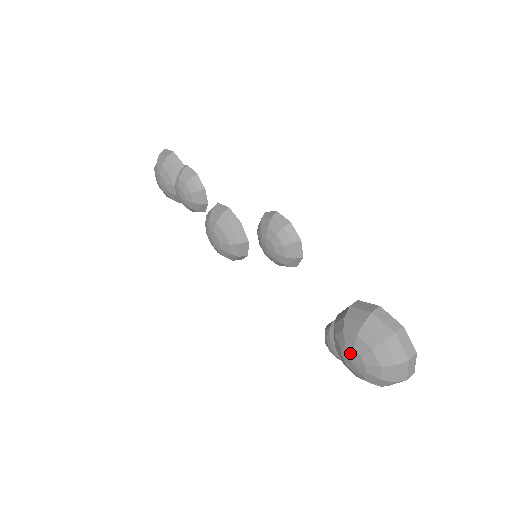
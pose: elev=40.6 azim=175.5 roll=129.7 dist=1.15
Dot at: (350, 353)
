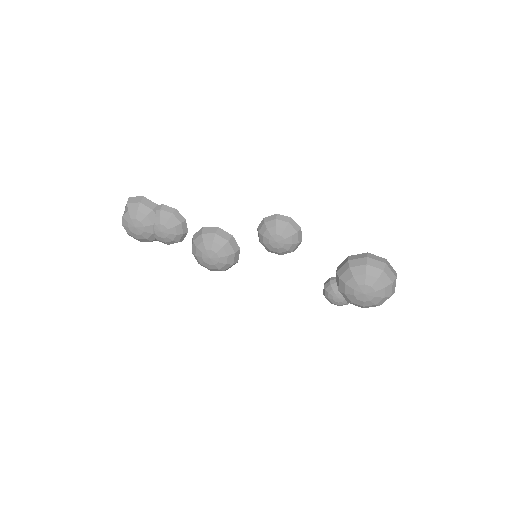
Dot at: (363, 288)
